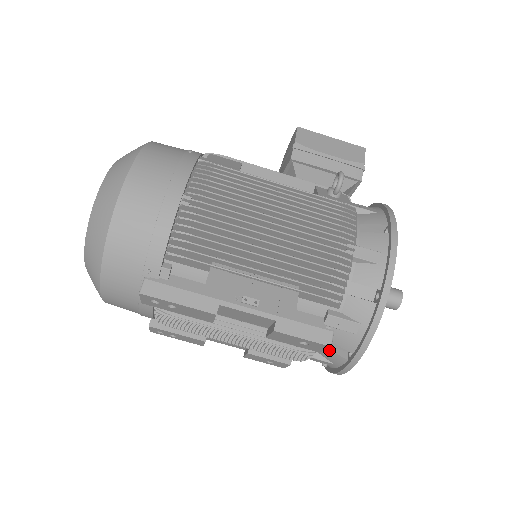
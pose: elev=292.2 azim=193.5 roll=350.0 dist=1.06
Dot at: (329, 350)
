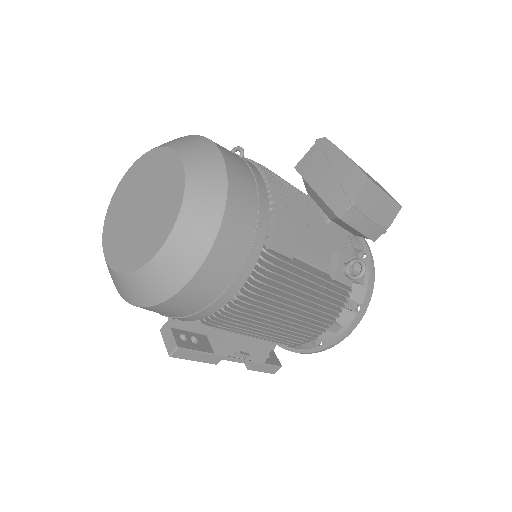
Dot at: occluded
